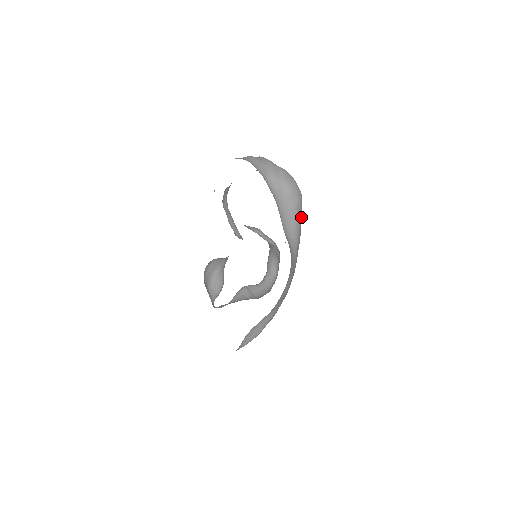
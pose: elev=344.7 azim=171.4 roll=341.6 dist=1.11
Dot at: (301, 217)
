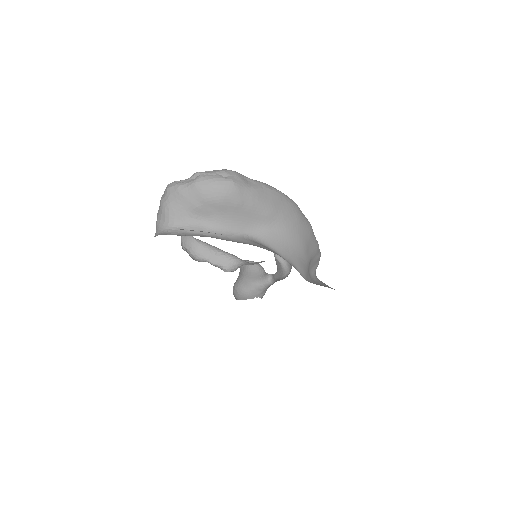
Dot at: (255, 193)
